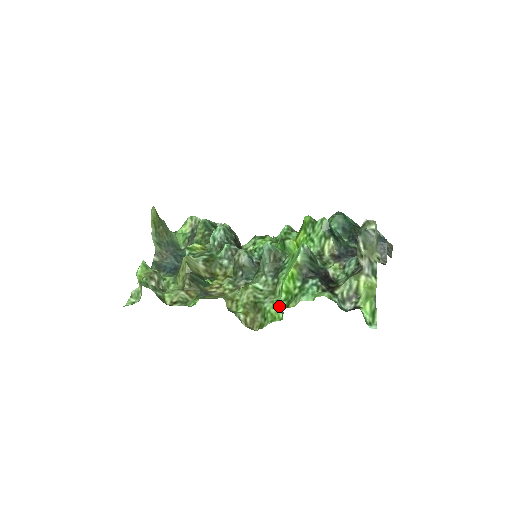
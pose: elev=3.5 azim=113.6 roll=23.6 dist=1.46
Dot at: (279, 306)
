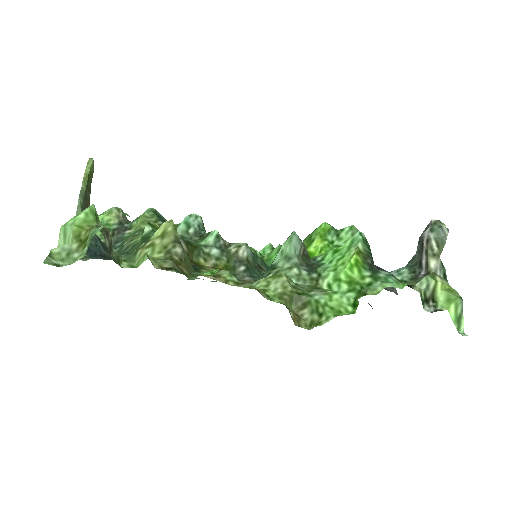
Dot at: (342, 298)
